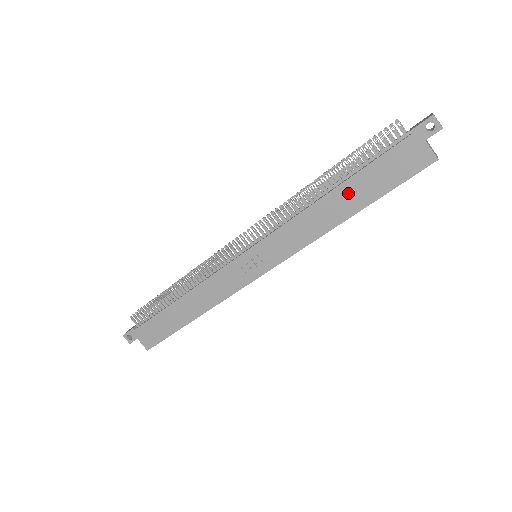
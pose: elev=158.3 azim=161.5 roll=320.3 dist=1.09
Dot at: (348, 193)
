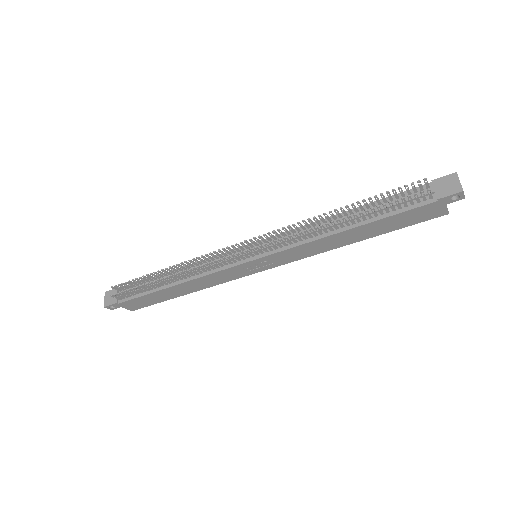
Dot at: (363, 230)
